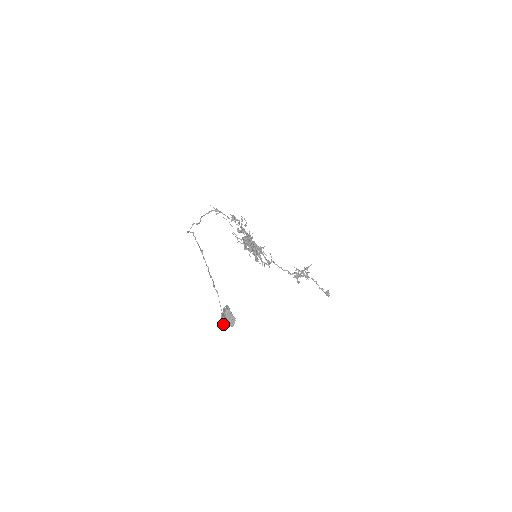
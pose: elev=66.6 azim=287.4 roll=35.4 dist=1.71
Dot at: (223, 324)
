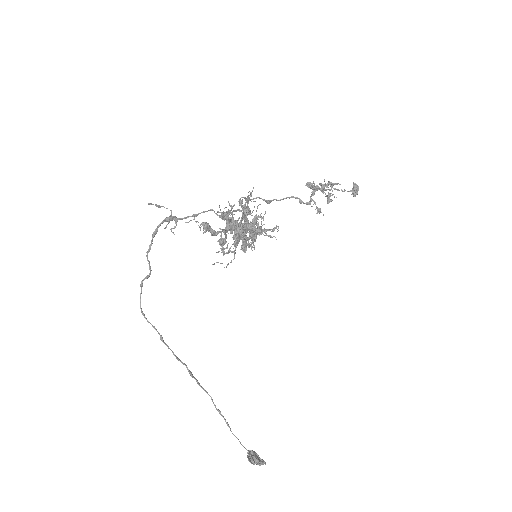
Dot at: (252, 463)
